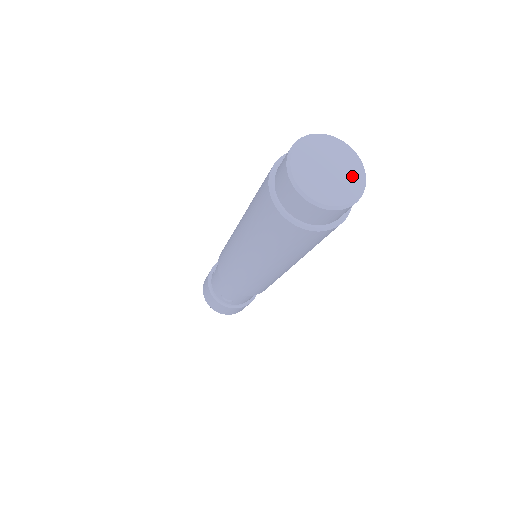
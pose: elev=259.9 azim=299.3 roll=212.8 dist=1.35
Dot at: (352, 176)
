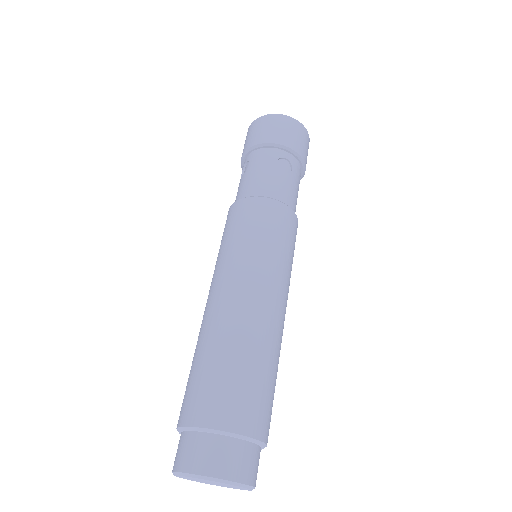
Dot at: (238, 488)
